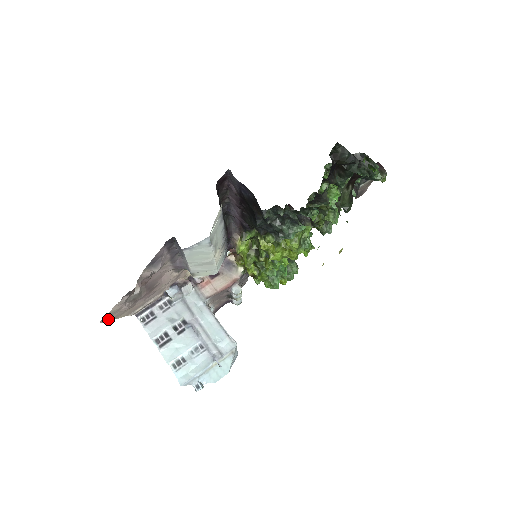
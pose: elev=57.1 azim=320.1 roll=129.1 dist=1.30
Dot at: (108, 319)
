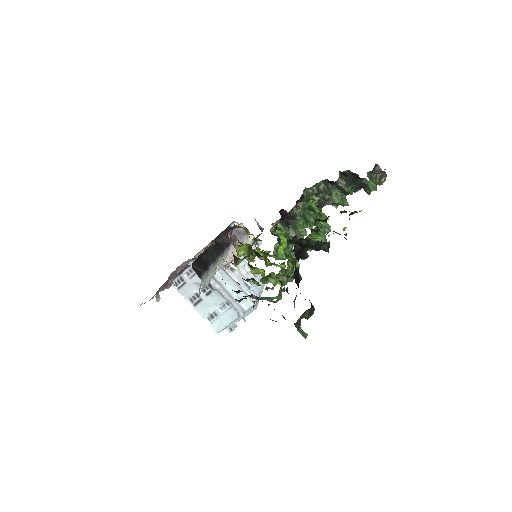
Dot at: occluded
